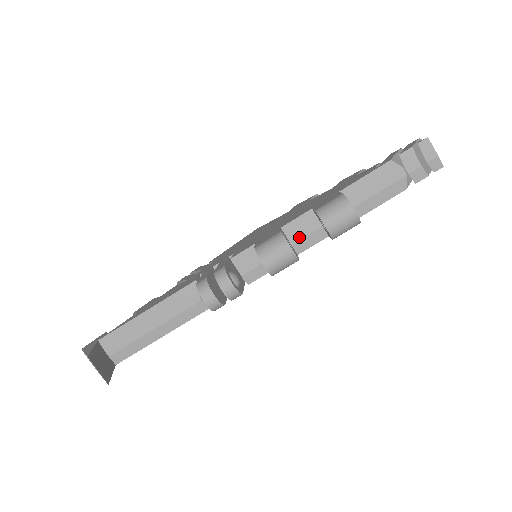
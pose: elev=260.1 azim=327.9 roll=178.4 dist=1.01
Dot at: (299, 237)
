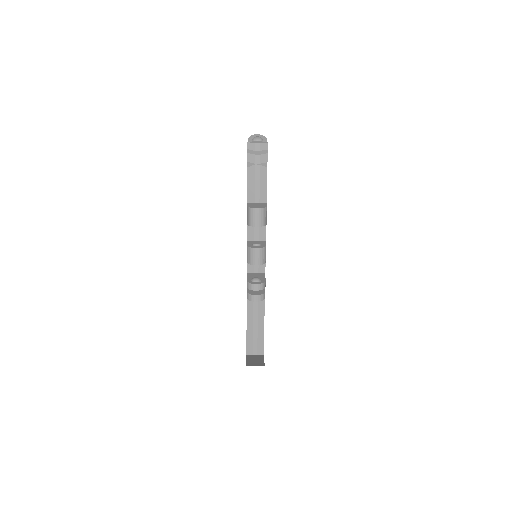
Dot at: (257, 235)
